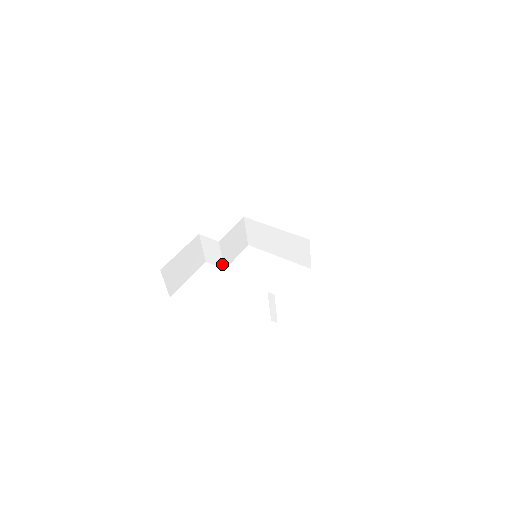
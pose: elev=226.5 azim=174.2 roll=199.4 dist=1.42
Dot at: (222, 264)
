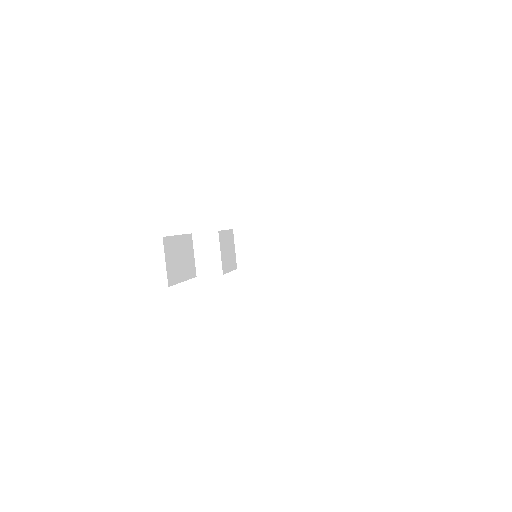
Dot at: (220, 267)
